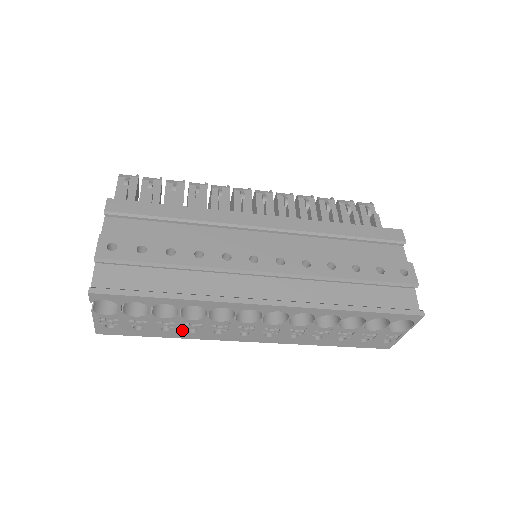
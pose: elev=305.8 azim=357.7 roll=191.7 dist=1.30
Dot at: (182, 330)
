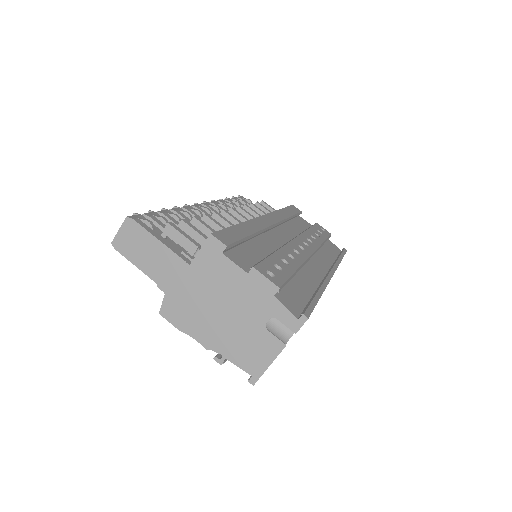
Dot at: occluded
